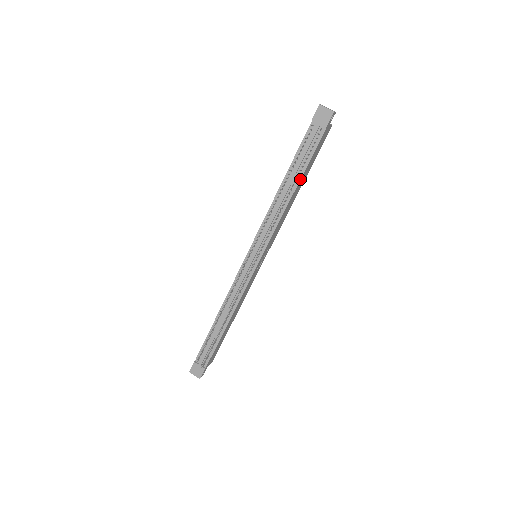
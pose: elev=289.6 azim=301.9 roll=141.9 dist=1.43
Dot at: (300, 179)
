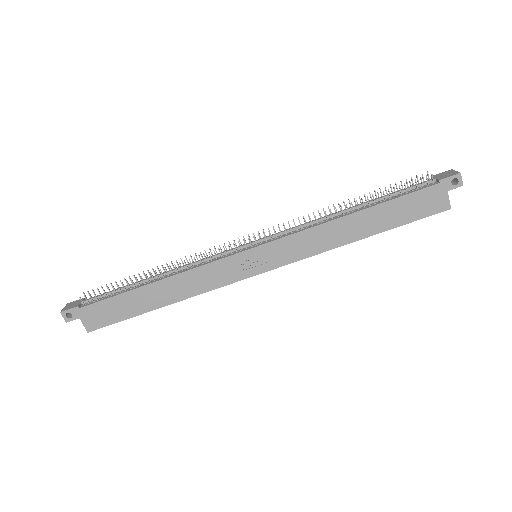
Dot at: (371, 206)
